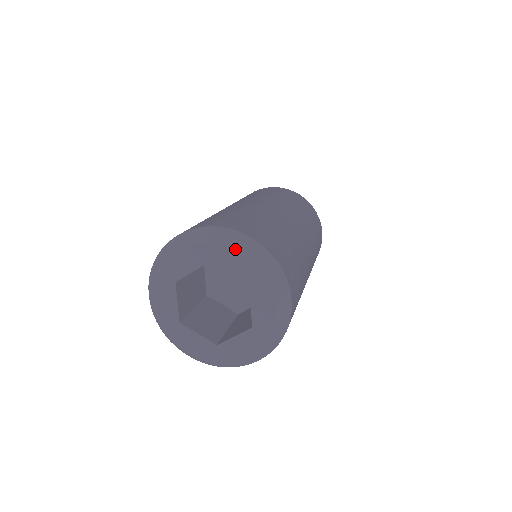
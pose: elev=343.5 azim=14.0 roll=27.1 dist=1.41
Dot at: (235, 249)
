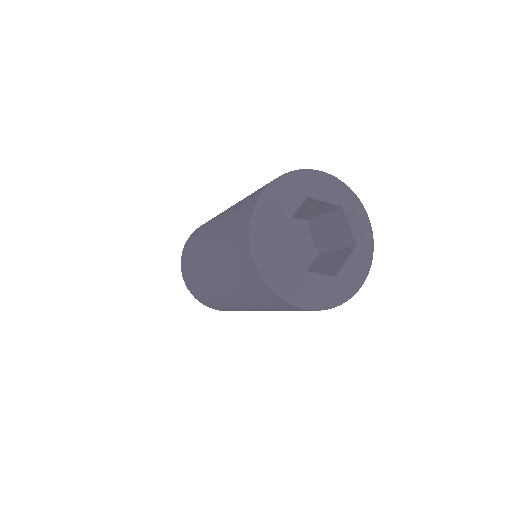
Dot at: (365, 215)
